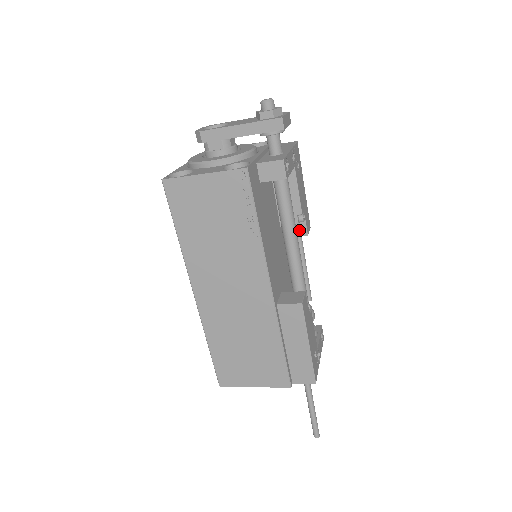
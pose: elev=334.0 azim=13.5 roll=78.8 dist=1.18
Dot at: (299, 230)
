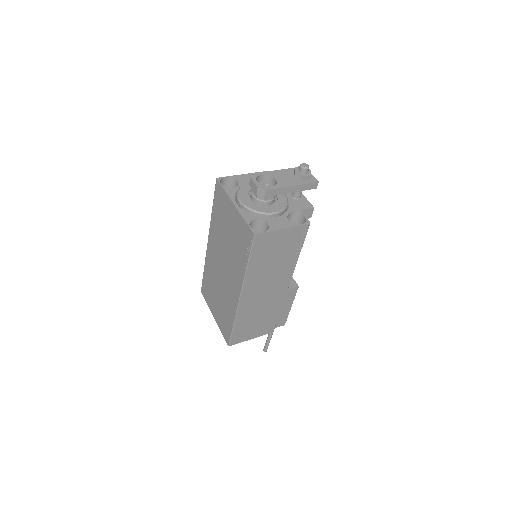
Dot at: occluded
